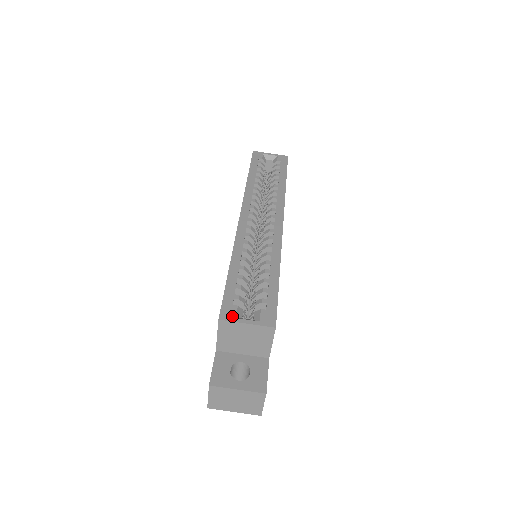
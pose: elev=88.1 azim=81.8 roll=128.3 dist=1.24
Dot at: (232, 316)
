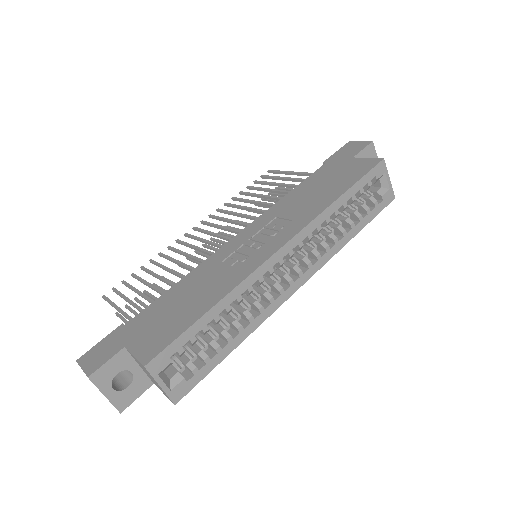
Dot at: (157, 371)
